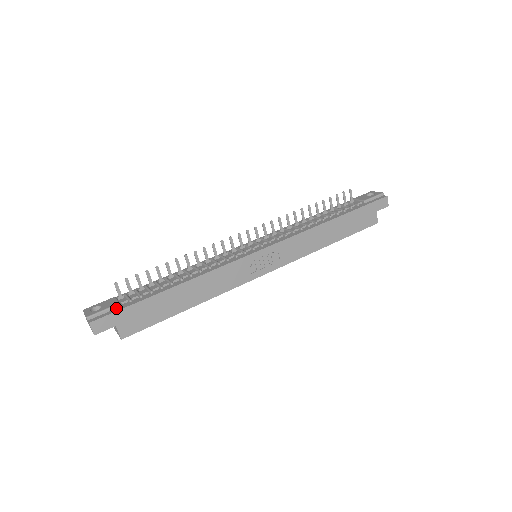
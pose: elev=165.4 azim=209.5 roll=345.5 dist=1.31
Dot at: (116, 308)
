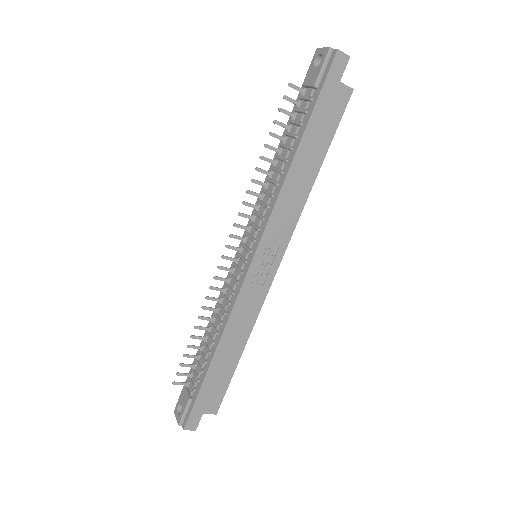
Dot at: (190, 404)
